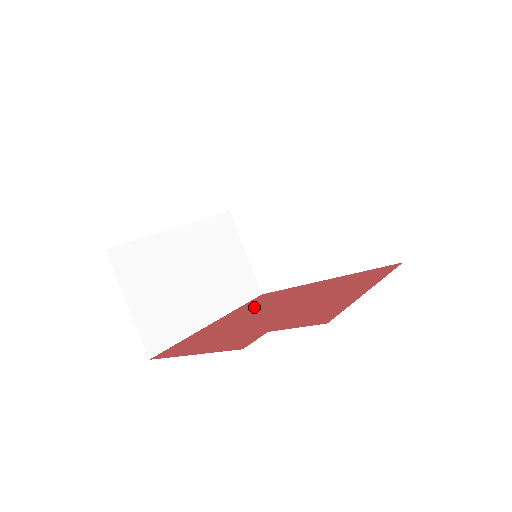
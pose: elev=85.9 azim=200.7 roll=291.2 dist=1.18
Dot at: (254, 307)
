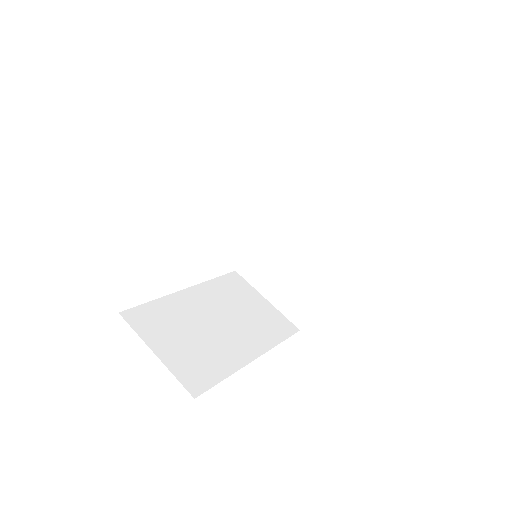
Dot at: occluded
